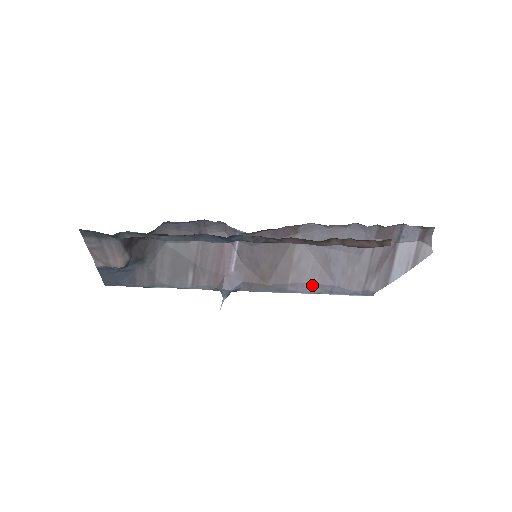
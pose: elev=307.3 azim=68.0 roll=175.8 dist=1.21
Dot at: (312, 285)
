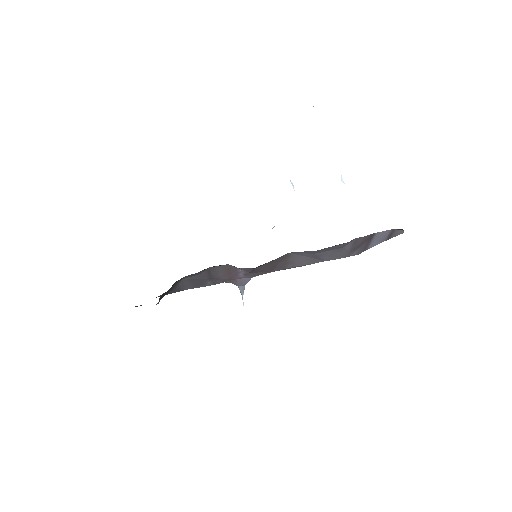
Dot at: (307, 264)
